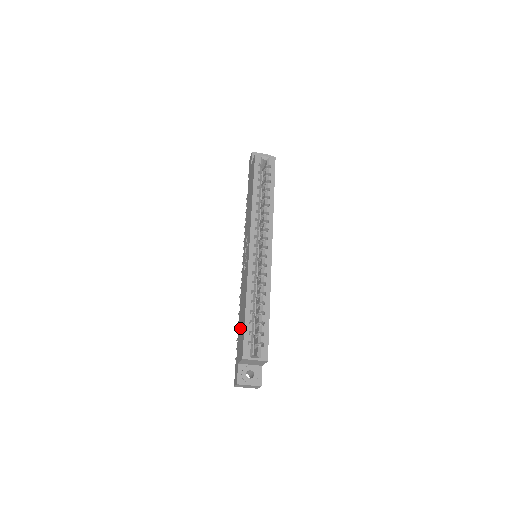
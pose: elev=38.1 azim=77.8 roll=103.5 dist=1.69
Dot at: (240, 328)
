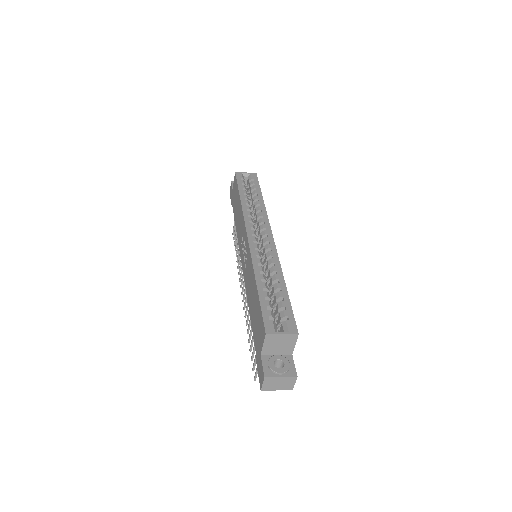
Dot at: (254, 319)
